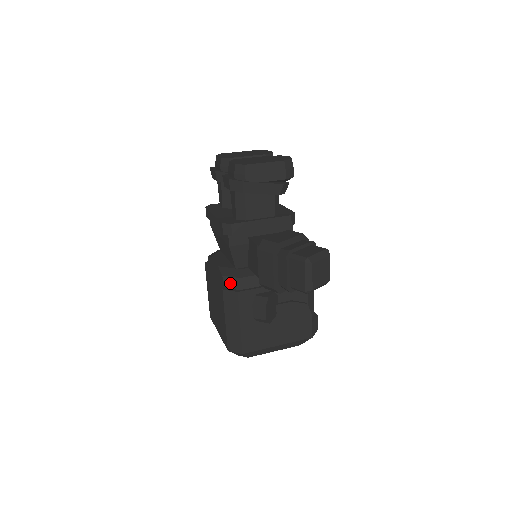
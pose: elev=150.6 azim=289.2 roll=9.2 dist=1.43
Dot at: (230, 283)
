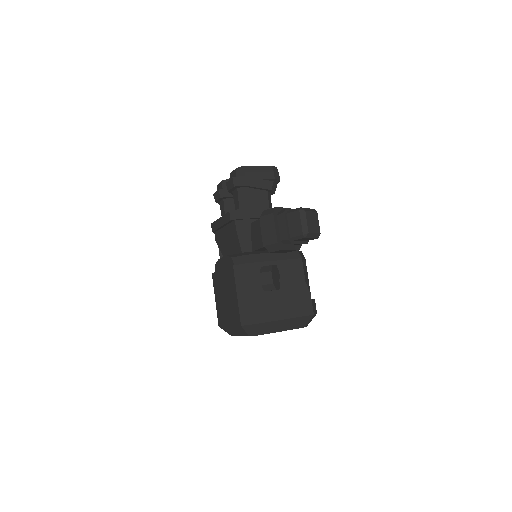
Dot at: (239, 261)
